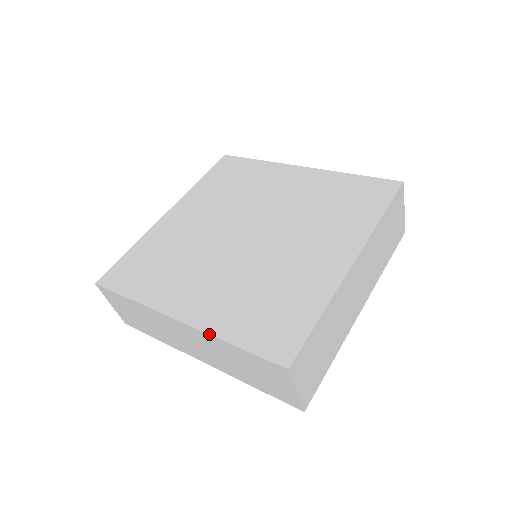
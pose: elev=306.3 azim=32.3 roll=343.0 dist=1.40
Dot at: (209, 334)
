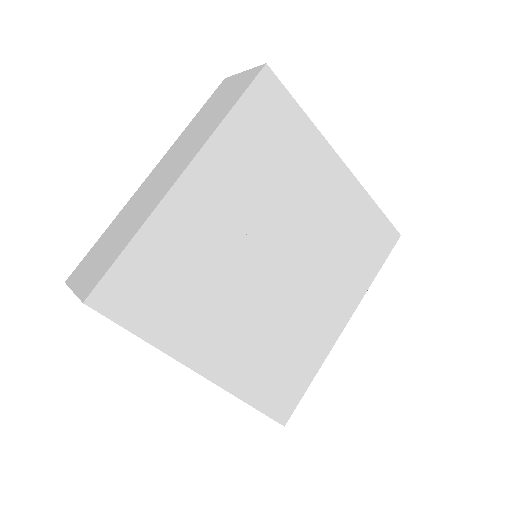
Dot at: occluded
